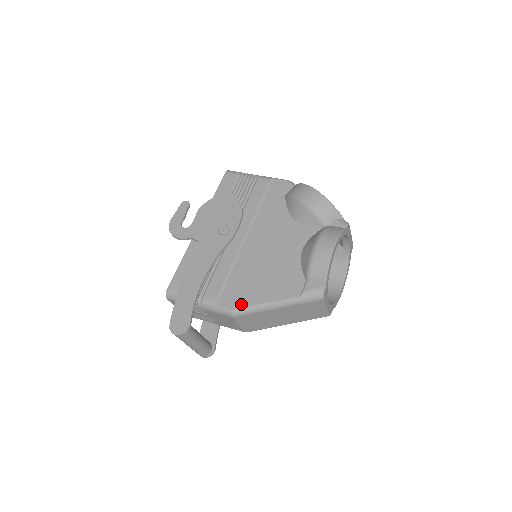
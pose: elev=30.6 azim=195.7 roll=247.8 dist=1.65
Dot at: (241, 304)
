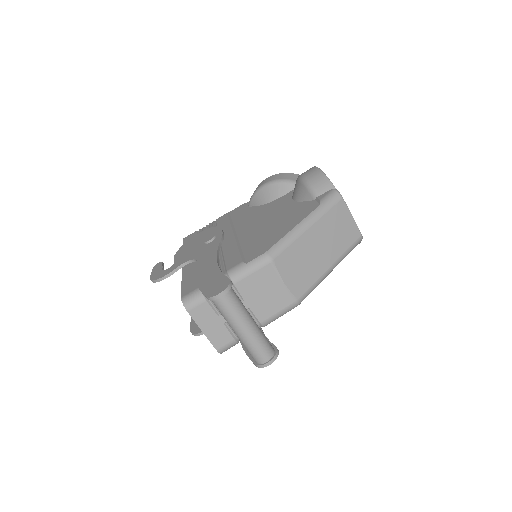
Dot at: (271, 244)
